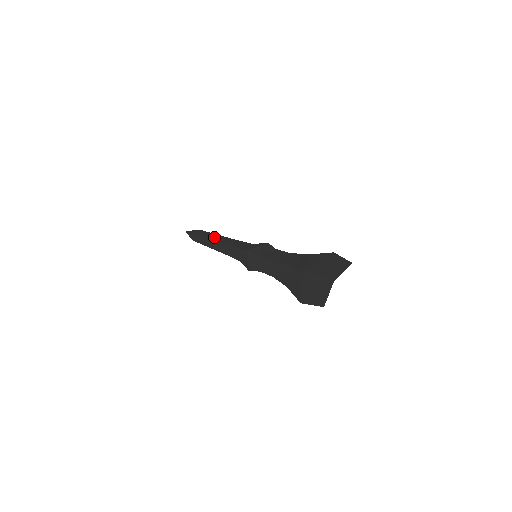
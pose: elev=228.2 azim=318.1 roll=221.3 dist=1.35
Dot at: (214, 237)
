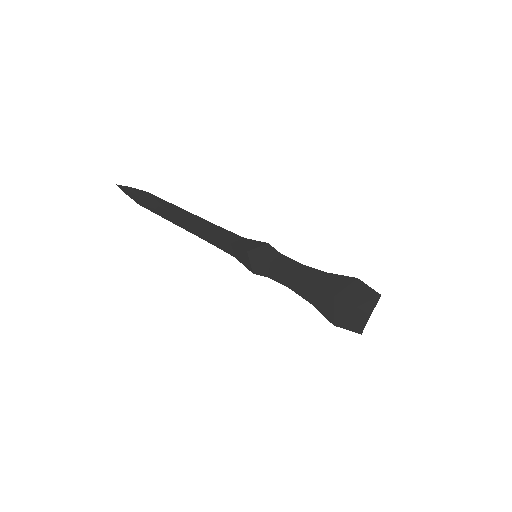
Dot at: (179, 213)
